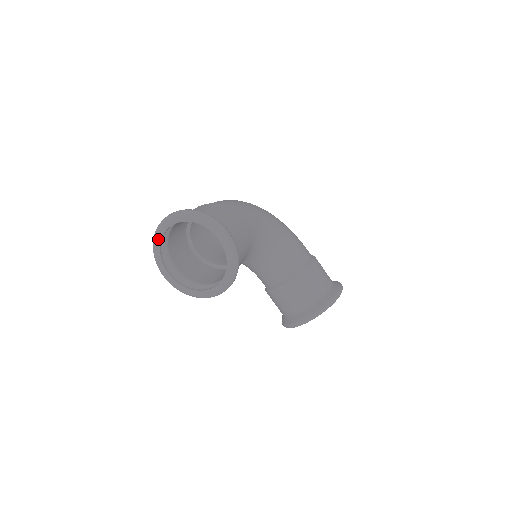
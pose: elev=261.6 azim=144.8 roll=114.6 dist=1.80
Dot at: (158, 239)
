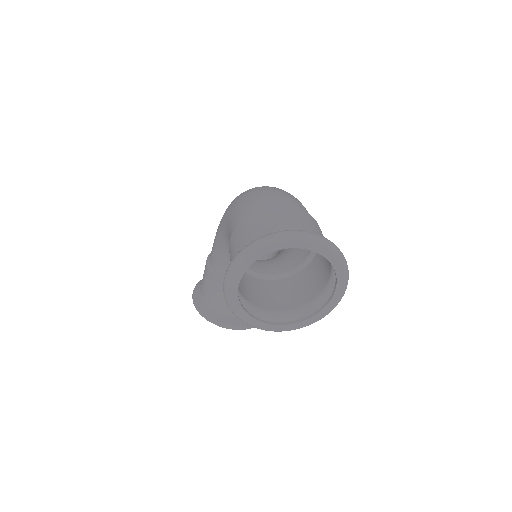
Dot at: (272, 248)
